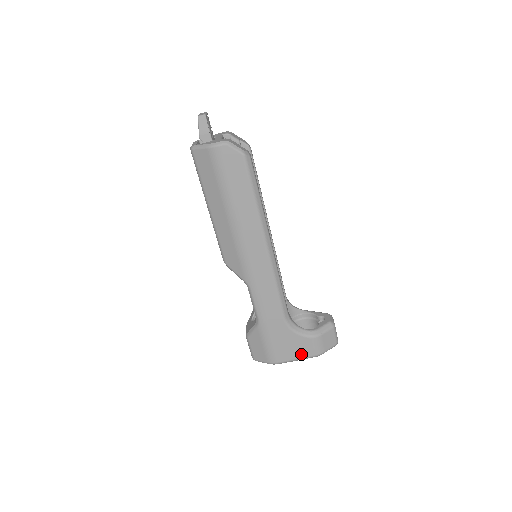
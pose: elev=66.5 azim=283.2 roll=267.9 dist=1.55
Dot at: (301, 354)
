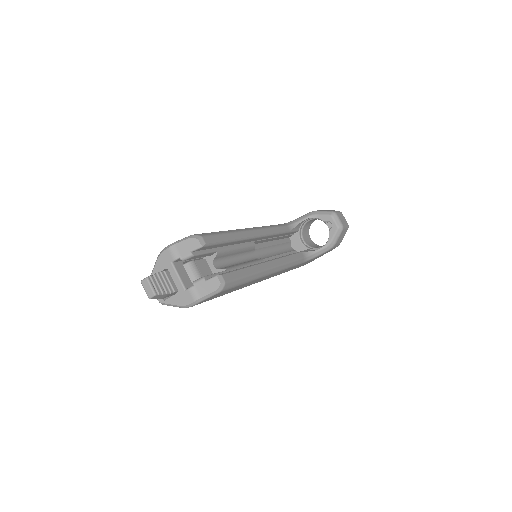
Dot at: occluded
